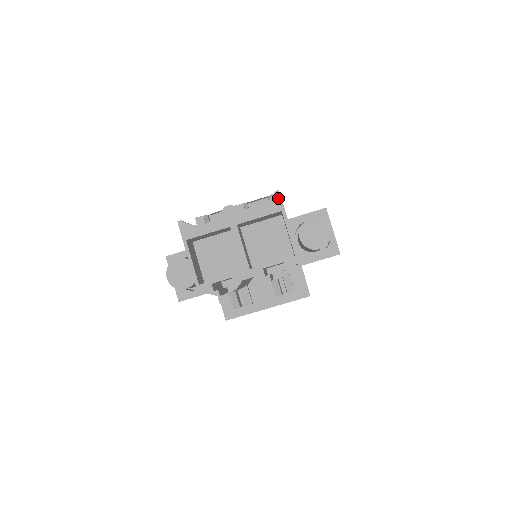
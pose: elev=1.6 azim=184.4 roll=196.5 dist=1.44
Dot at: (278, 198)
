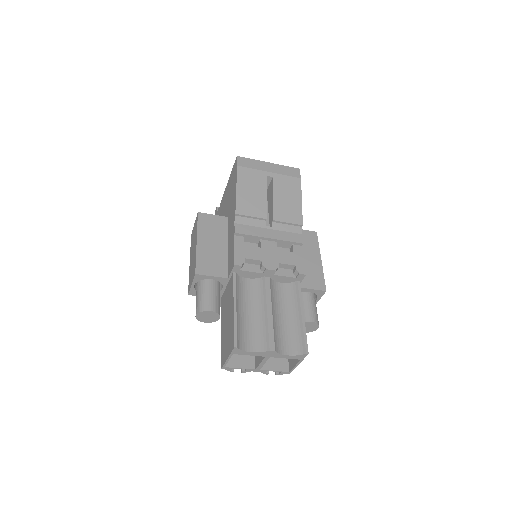
Dot at: (305, 356)
